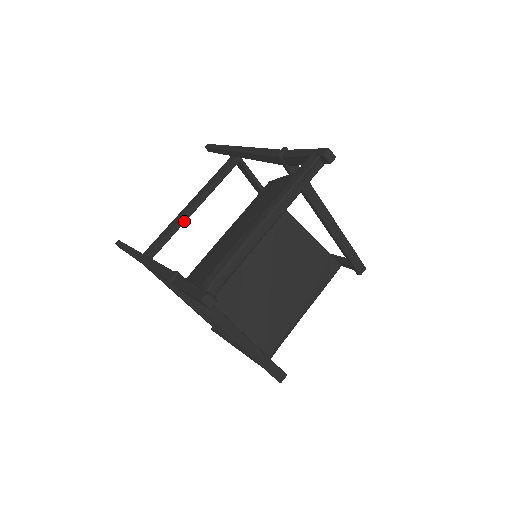
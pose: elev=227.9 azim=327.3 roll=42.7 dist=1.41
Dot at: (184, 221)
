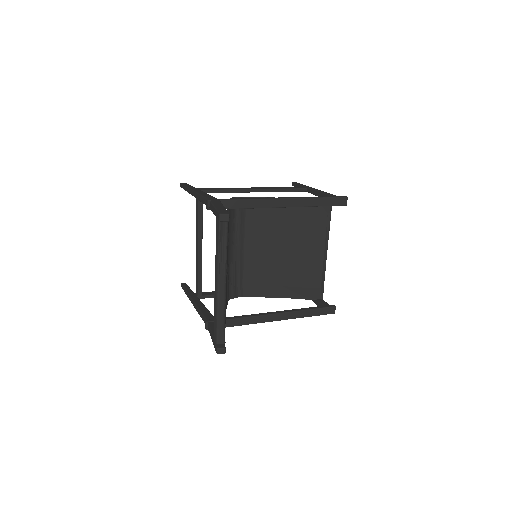
Dot at: (201, 258)
